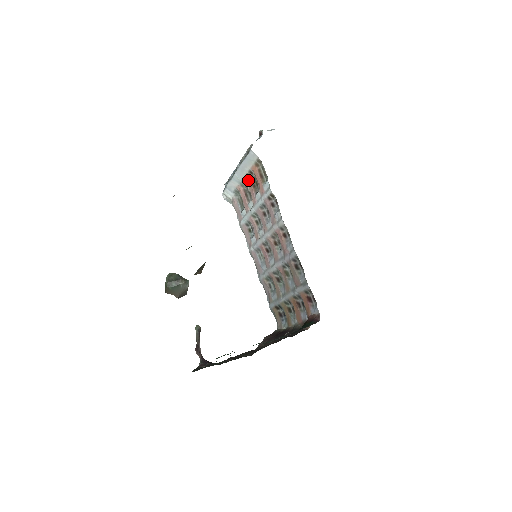
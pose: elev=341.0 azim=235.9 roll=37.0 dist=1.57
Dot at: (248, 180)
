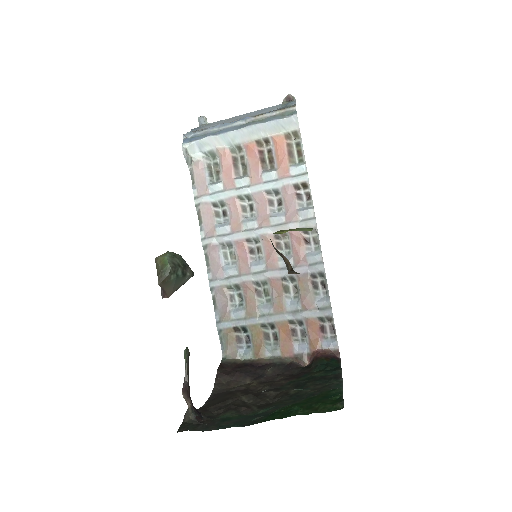
Dot at: (255, 148)
